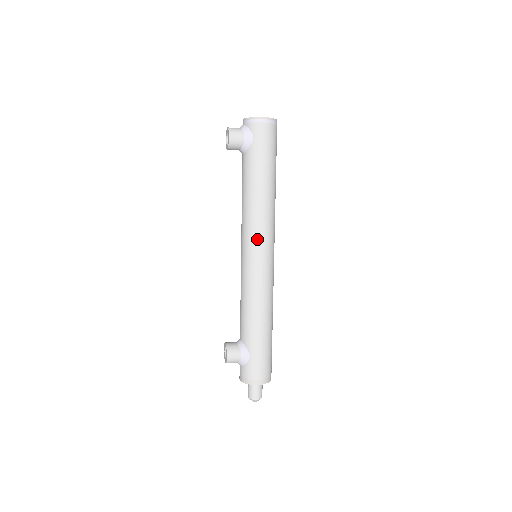
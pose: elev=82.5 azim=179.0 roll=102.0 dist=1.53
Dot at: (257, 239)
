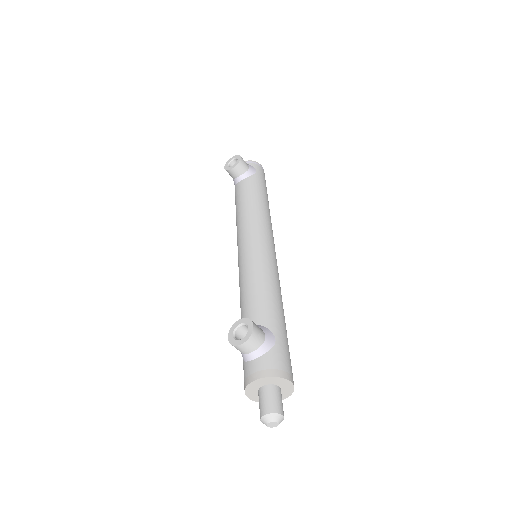
Dot at: (268, 232)
